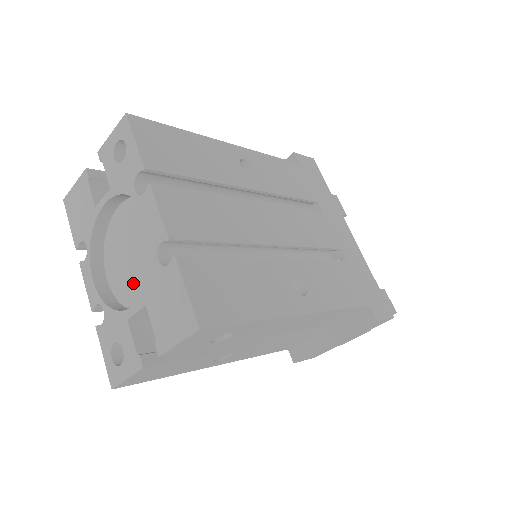
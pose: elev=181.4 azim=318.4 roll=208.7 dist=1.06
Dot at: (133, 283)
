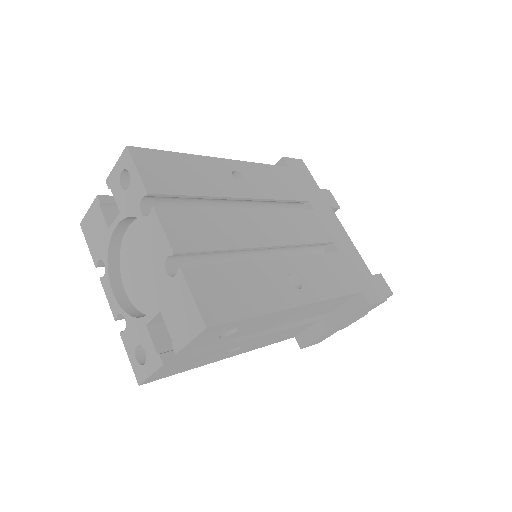
Dot at: (148, 292)
